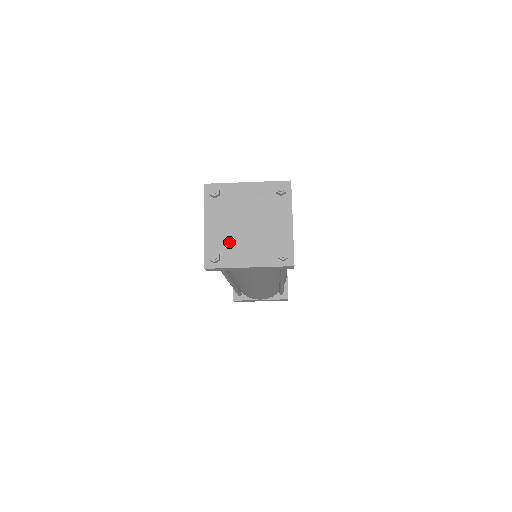
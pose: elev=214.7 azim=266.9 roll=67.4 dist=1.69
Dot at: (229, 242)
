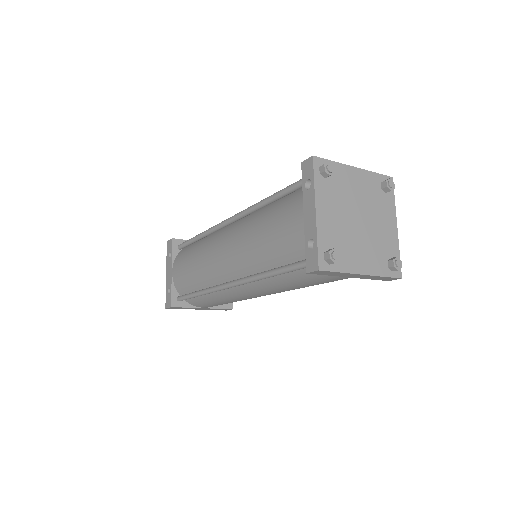
Dot at: (342, 239)
